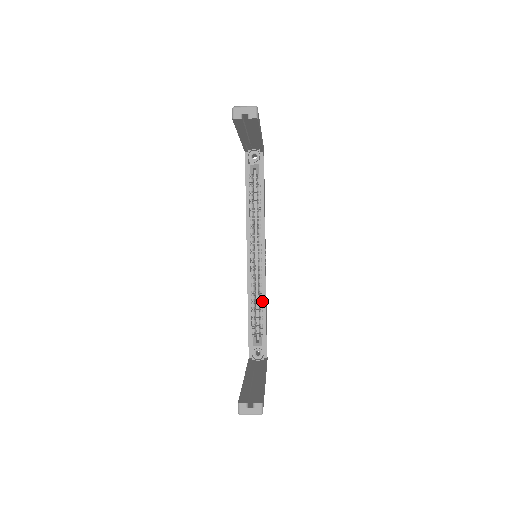
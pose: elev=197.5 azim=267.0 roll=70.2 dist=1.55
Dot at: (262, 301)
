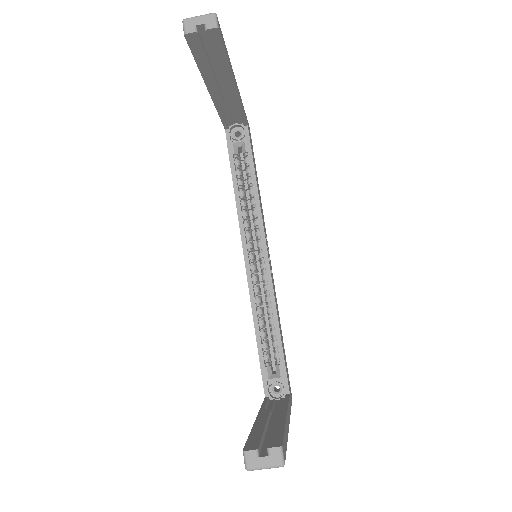
Dot at: (272, 315)
